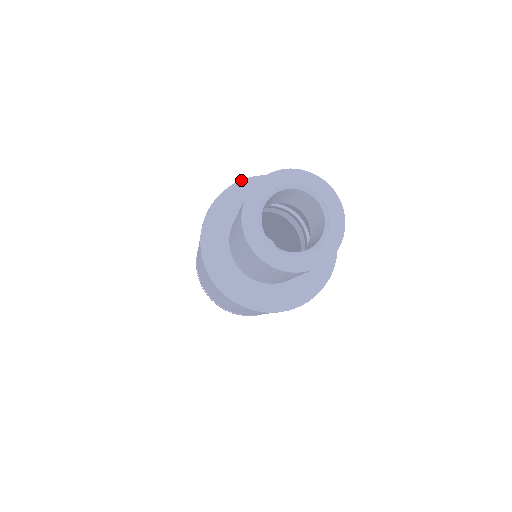
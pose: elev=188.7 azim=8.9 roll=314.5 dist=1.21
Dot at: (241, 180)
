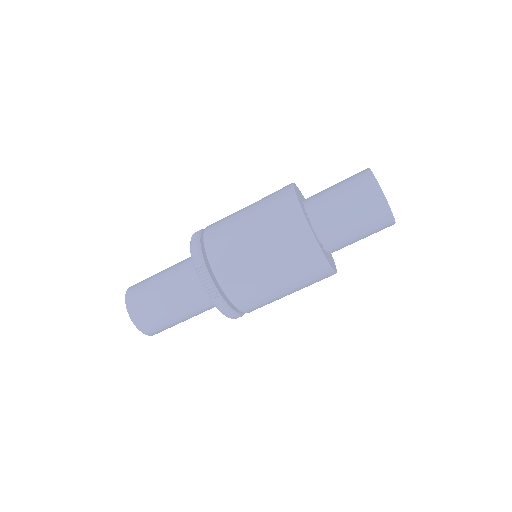
Dot at: occluded
